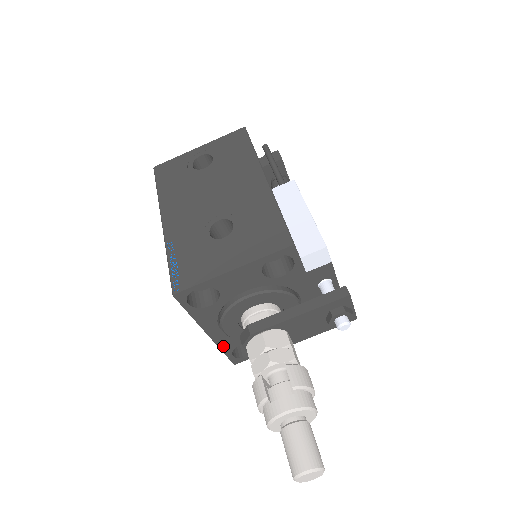
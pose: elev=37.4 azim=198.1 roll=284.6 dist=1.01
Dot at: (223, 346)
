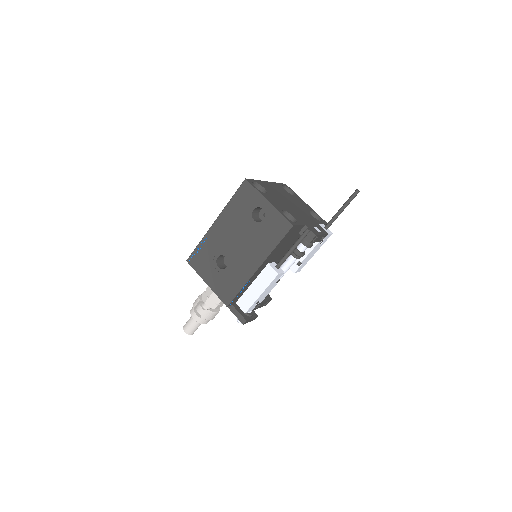
Dot at: occluded
